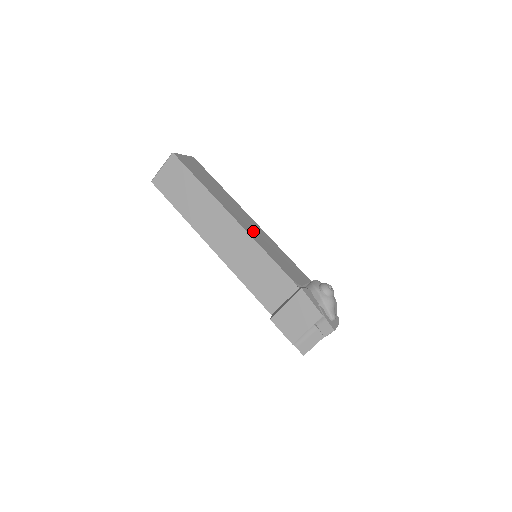
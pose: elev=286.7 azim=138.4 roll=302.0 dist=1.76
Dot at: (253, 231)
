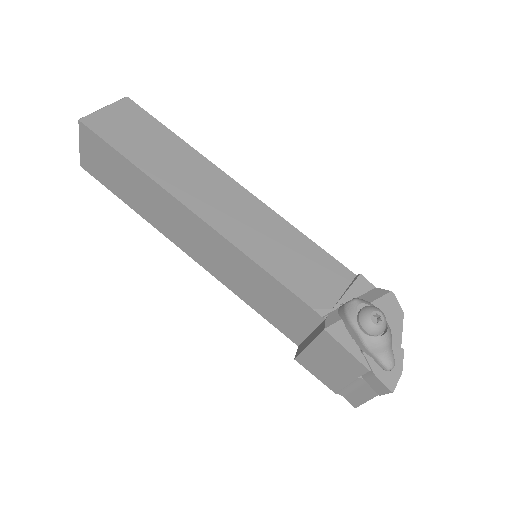
Dot at: (237, 223)
